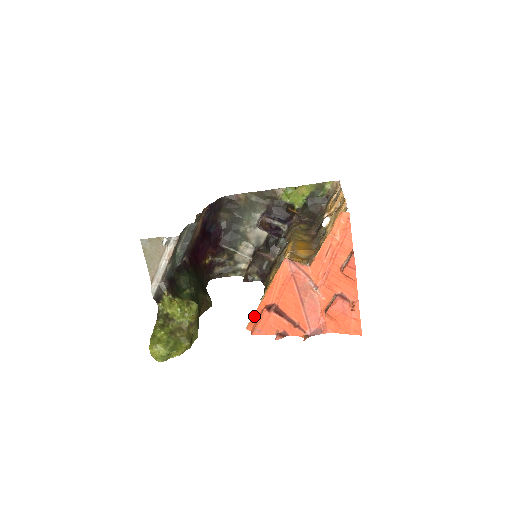
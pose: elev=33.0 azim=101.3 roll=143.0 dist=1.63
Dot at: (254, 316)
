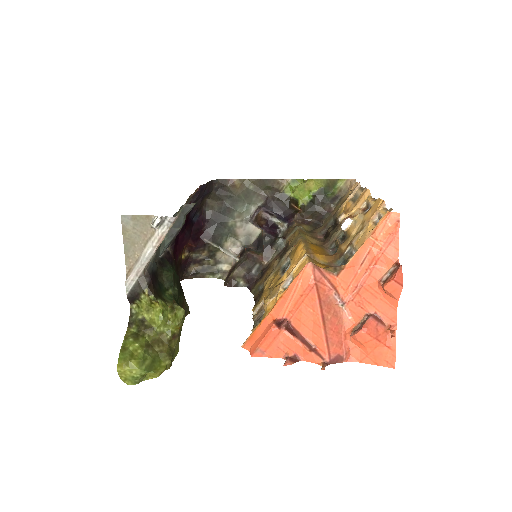
Dot at: (256, 332)
